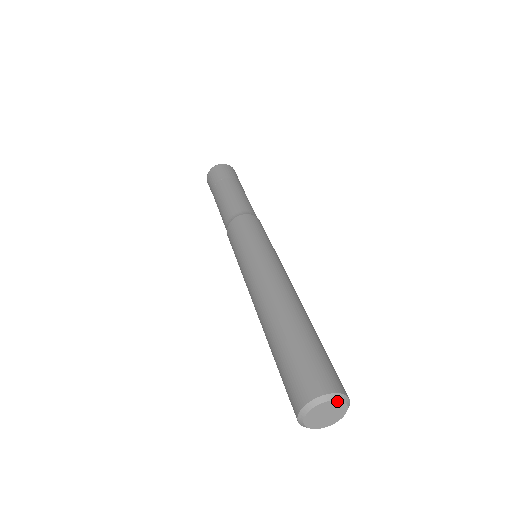
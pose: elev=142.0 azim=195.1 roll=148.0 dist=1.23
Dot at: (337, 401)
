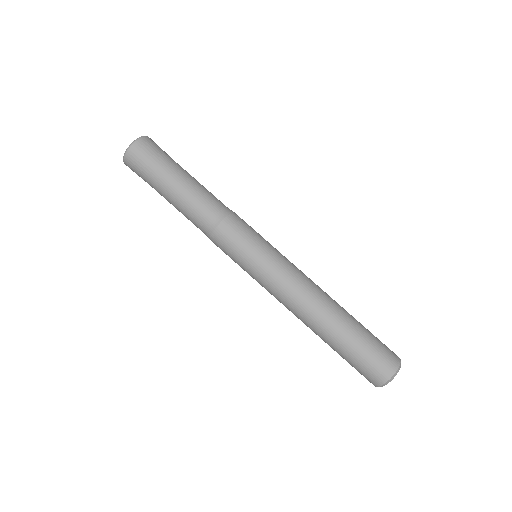
Dot at: (398, 371)
